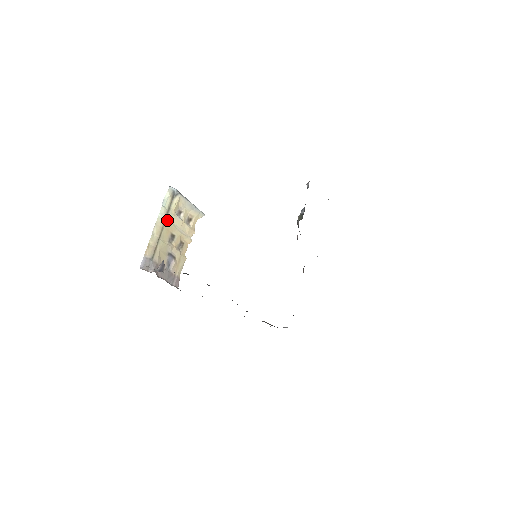
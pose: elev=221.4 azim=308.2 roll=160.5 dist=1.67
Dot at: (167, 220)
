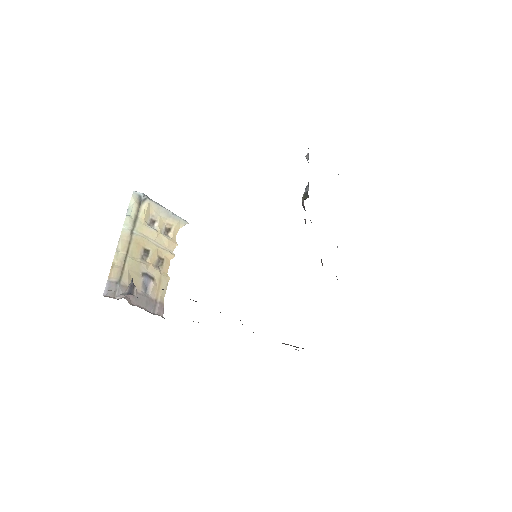
Dot at: (135, 232)
